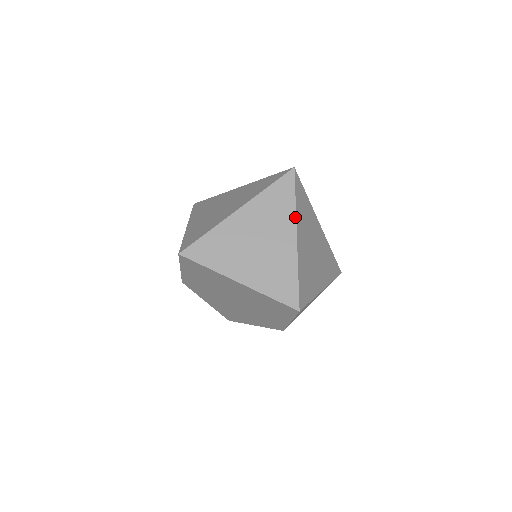
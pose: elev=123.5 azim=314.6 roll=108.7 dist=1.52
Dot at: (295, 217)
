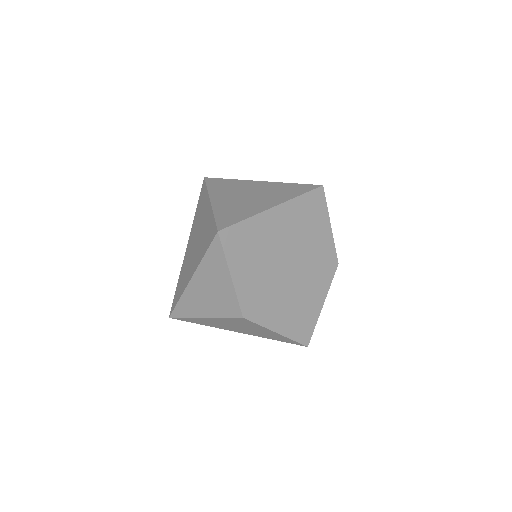
Dot at: (243, 180)
